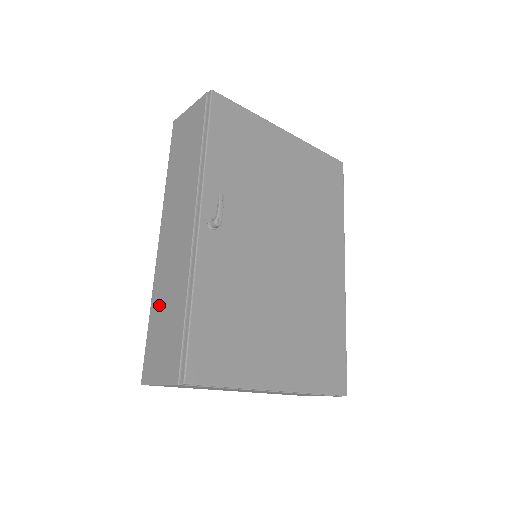
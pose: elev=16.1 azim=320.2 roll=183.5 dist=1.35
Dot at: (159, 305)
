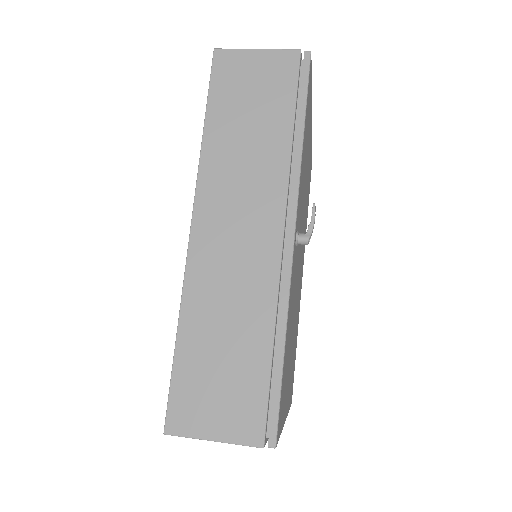
Dot at: (204, 328)
